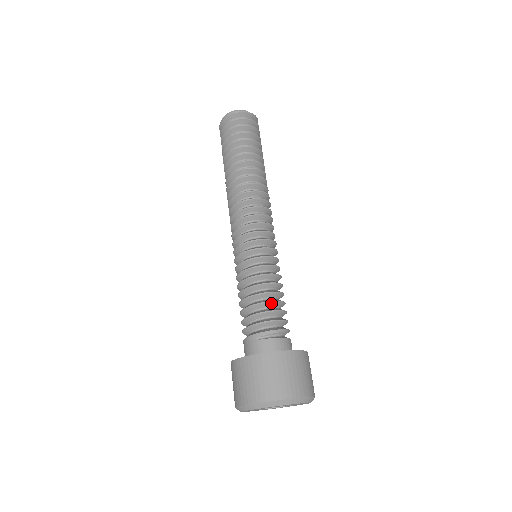
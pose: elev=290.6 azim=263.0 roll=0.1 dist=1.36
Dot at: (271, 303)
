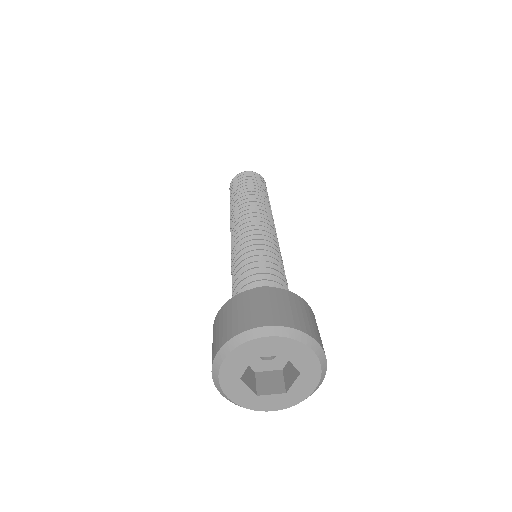
Dot at: (268, 270)
